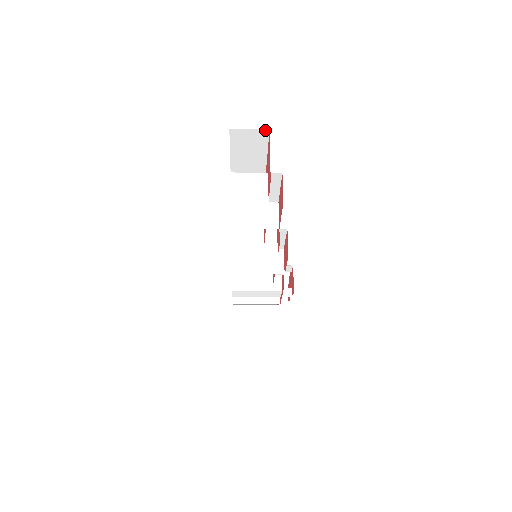
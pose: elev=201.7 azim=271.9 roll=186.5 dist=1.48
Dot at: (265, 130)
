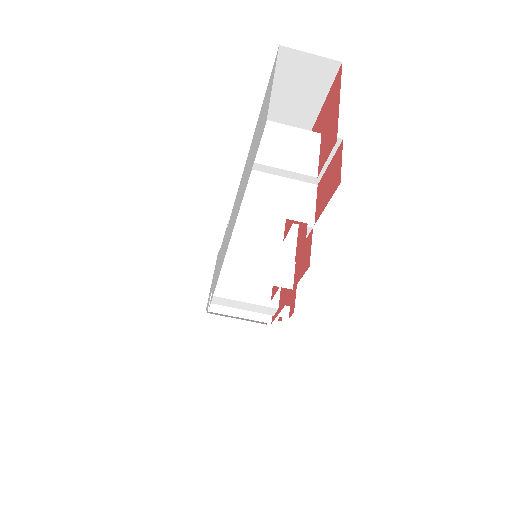
Dot at: (335, 62)
